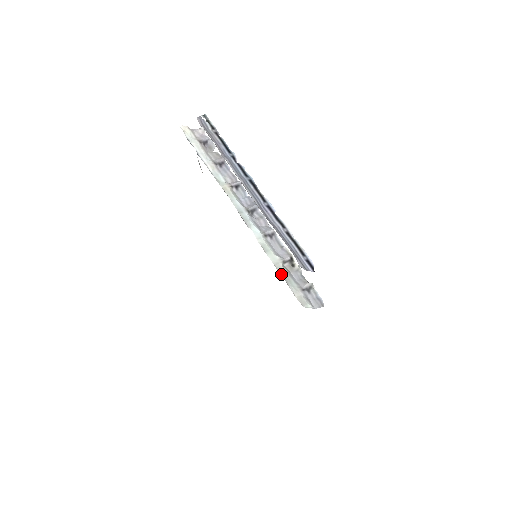
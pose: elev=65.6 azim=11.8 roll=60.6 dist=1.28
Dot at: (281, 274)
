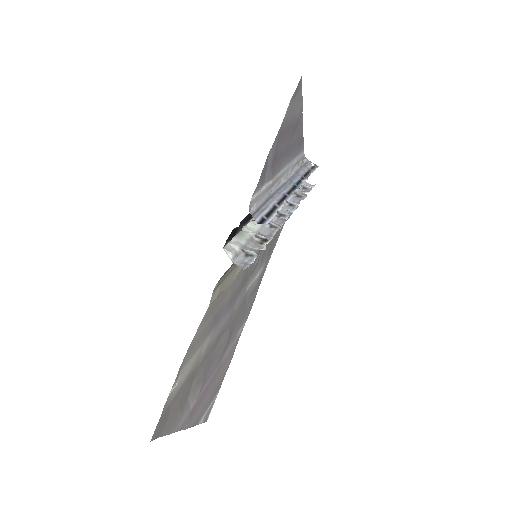
Dot at: (240, 231)
